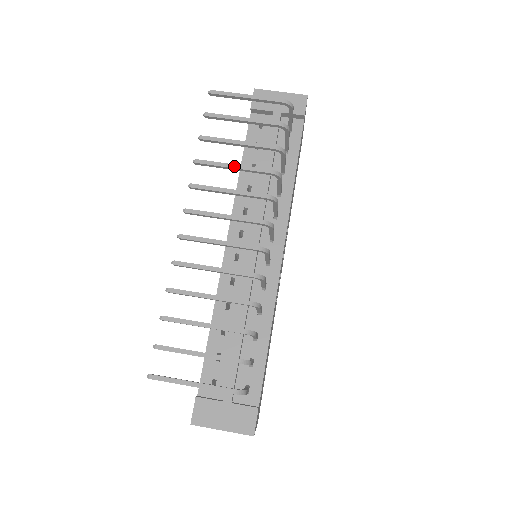
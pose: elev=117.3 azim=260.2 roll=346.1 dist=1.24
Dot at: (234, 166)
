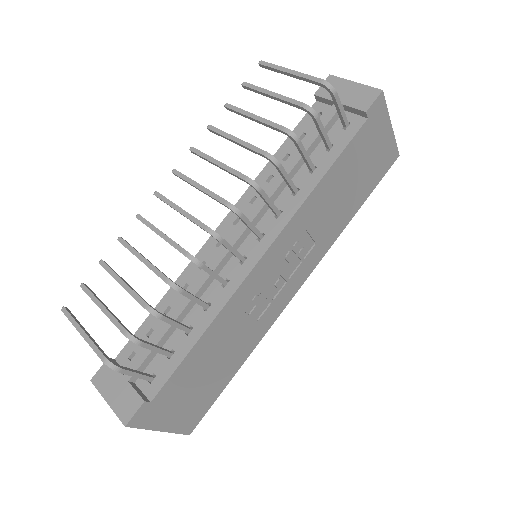
Dot at: (236, 139)
